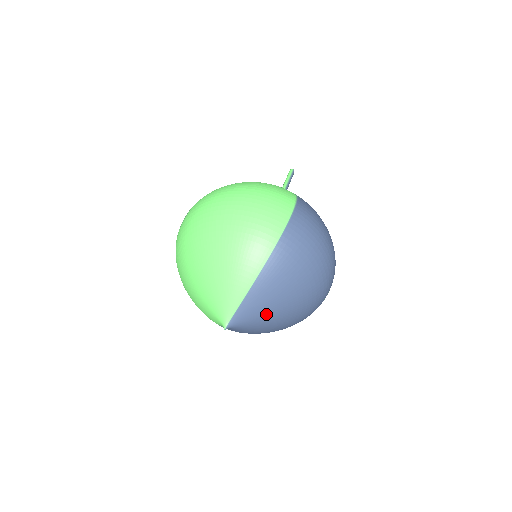
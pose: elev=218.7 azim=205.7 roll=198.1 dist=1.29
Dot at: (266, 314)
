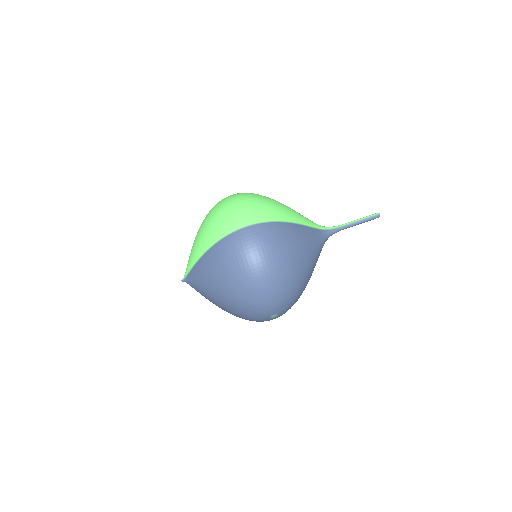
Dot at: (203, 288)
